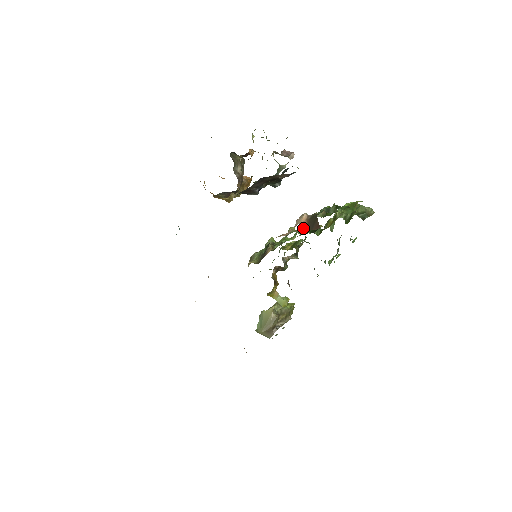
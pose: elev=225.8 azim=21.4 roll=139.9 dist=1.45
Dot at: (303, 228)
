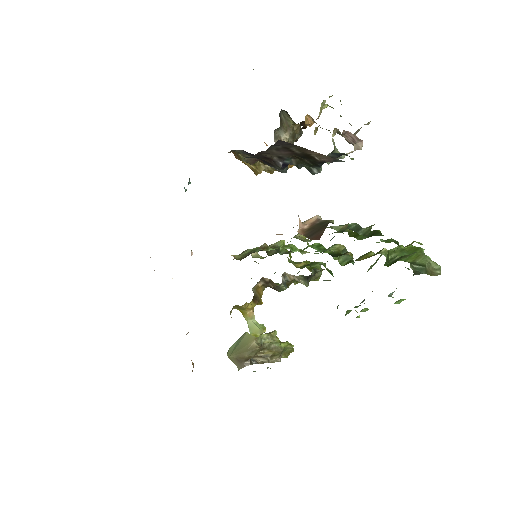
Dot at: (298, 231)
